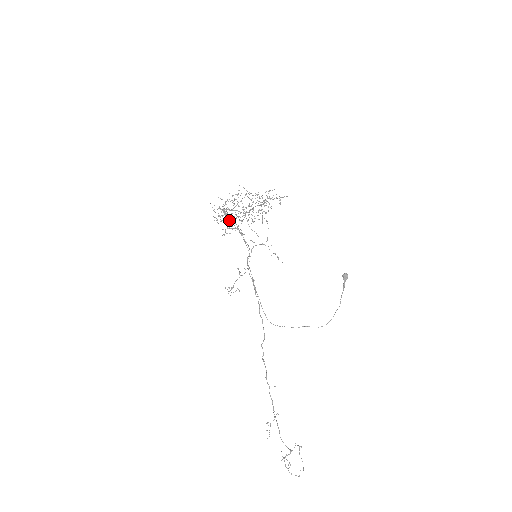
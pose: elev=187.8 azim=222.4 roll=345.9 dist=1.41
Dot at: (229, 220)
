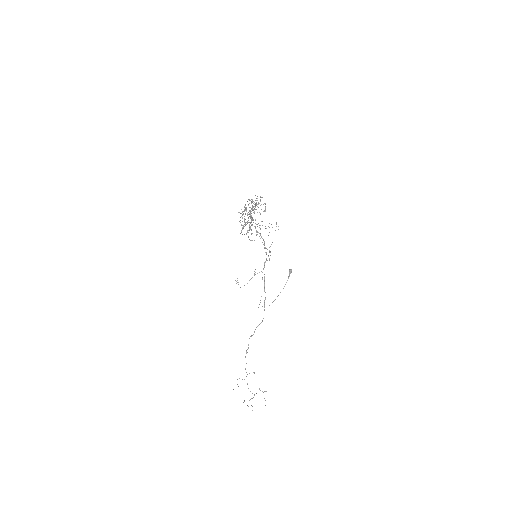
Dot at: occluded
